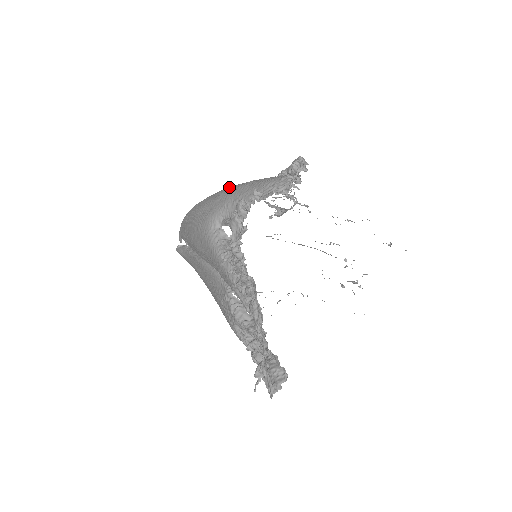
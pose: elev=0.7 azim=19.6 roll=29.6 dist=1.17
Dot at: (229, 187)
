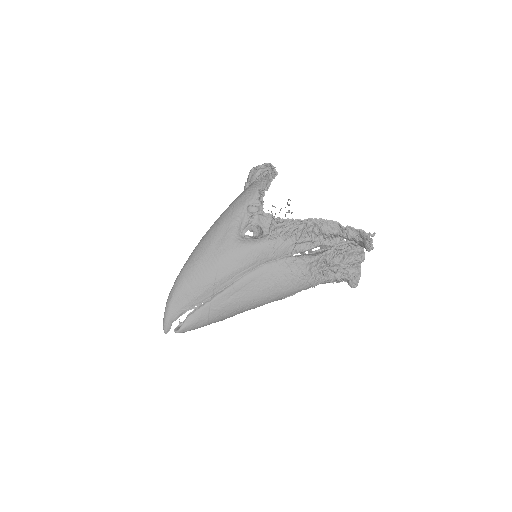
Dot at: (214, 223)
